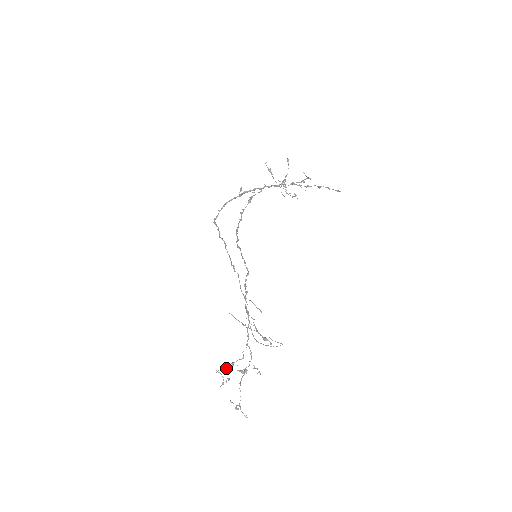
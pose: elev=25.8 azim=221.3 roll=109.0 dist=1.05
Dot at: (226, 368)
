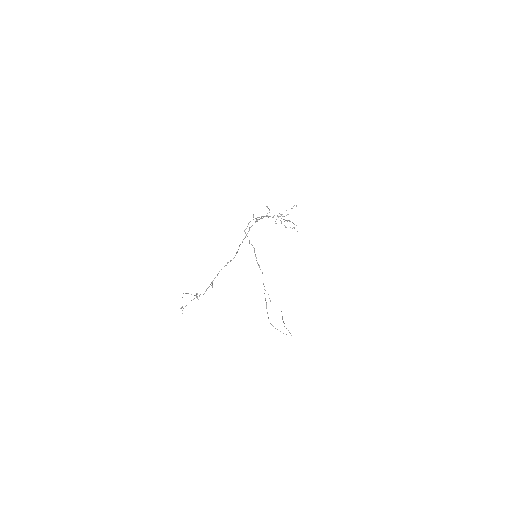
Dot at: occluded
